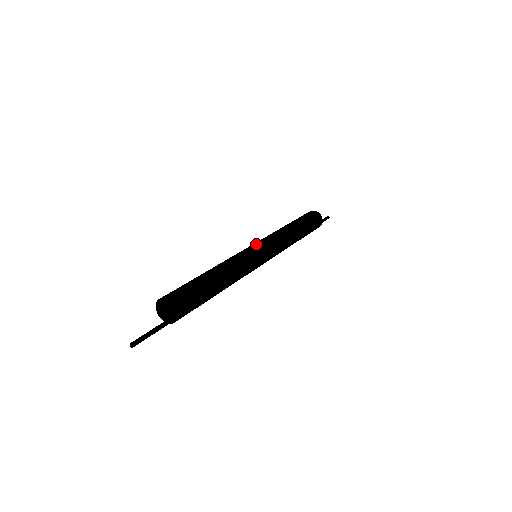
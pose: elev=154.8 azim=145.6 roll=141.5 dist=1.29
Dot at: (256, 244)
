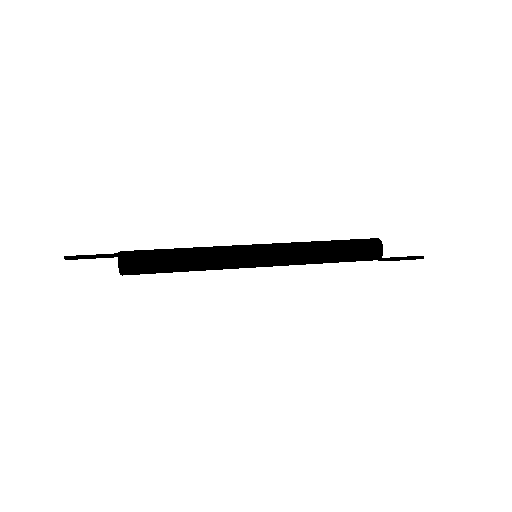
Dot at: occluded
